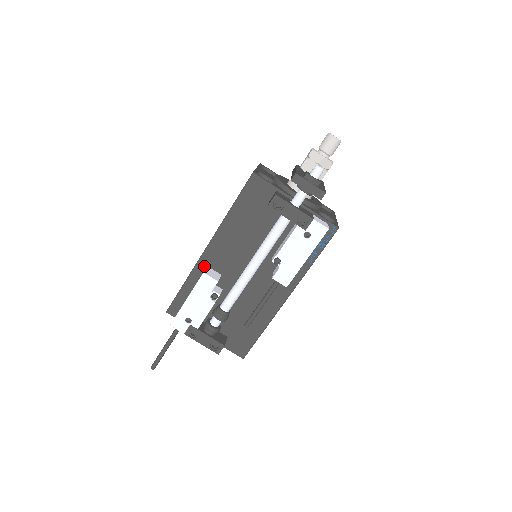
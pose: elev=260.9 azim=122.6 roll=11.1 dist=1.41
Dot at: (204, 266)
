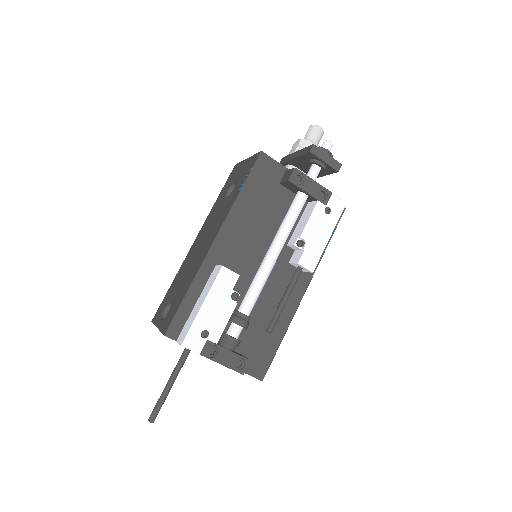
Dot at: (212, 265)
